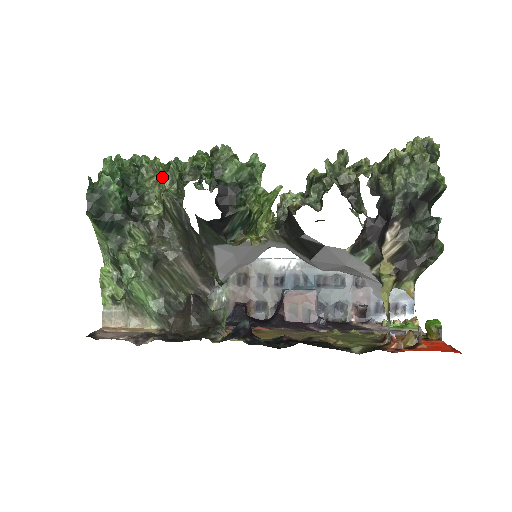
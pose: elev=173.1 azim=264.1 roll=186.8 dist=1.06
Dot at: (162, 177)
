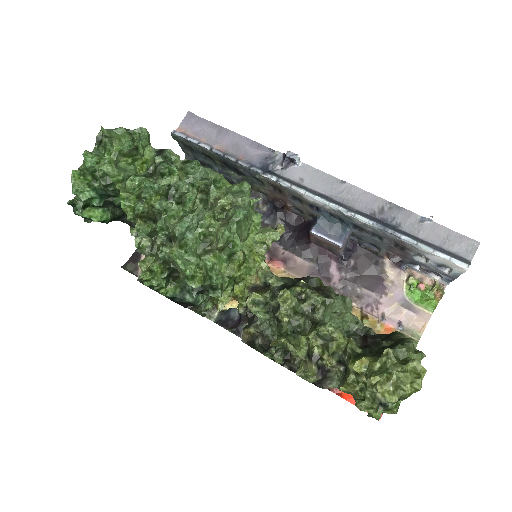
Dot at: (134, 221)
